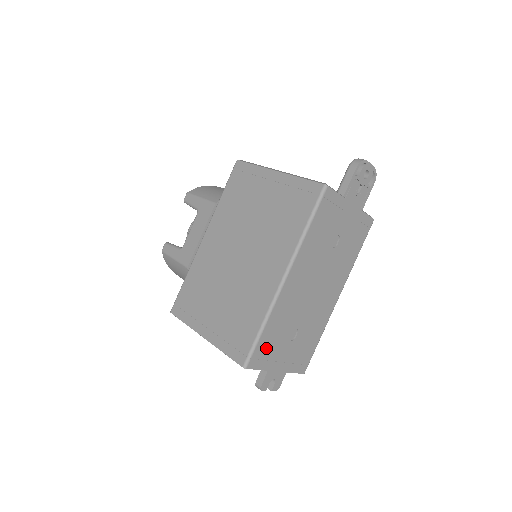
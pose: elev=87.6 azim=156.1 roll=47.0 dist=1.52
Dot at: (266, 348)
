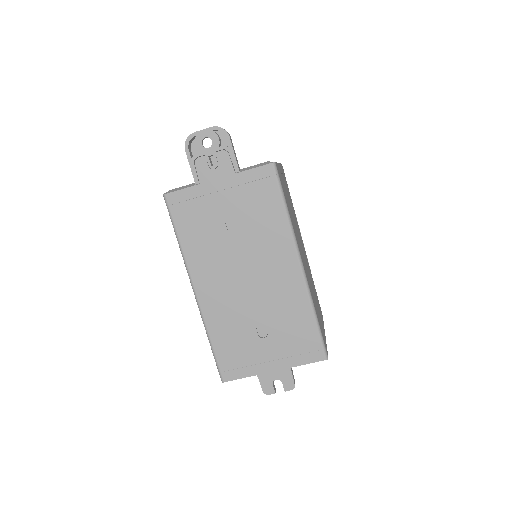
Dot at: (233, 357)
